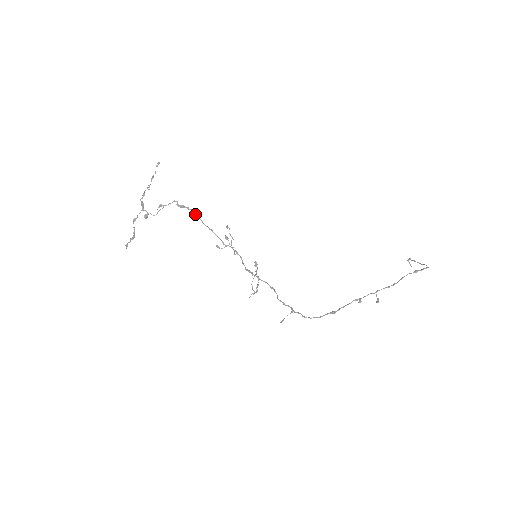
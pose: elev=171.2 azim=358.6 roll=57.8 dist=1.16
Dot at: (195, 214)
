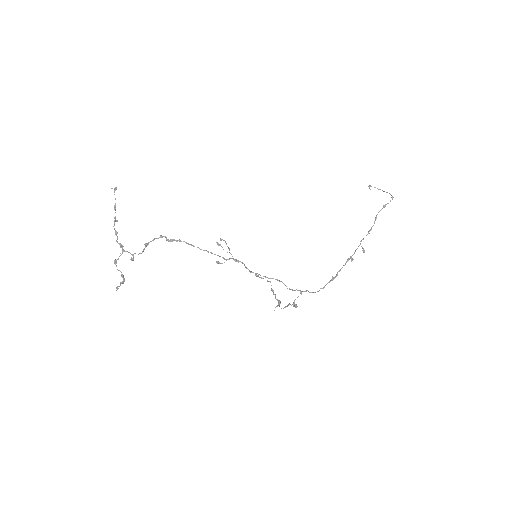
Dot at: (190, 244)
